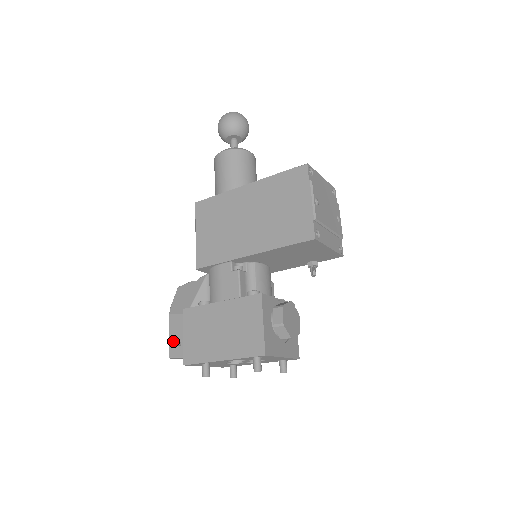
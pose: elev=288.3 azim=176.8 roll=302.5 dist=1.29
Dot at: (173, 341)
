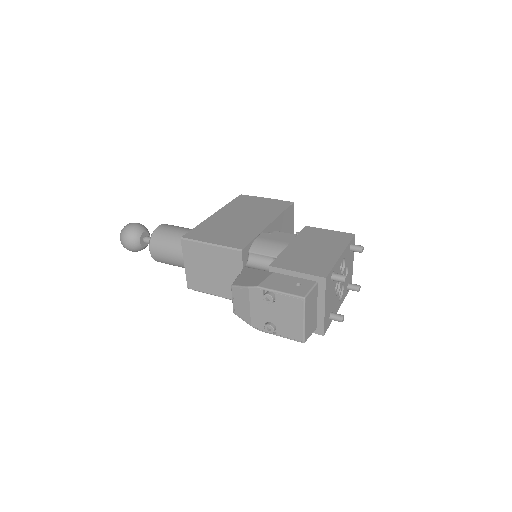
Dot at: (290, 289)
